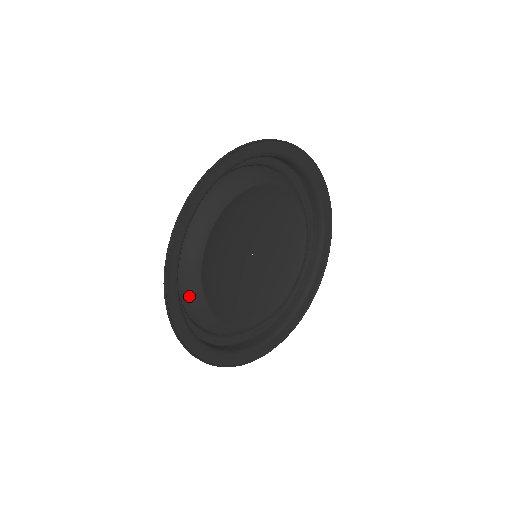
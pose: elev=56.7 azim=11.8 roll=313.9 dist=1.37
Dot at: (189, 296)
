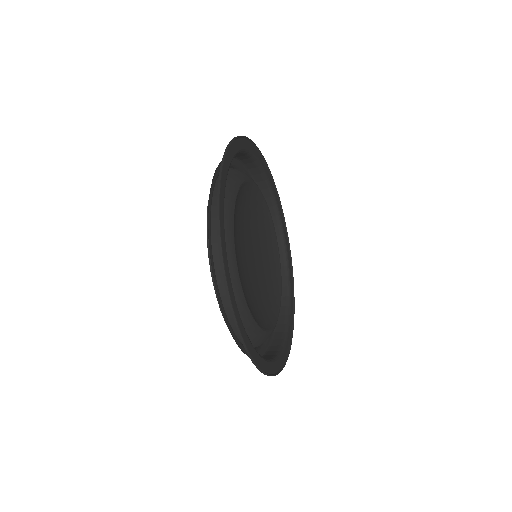
Dot at: occluded
